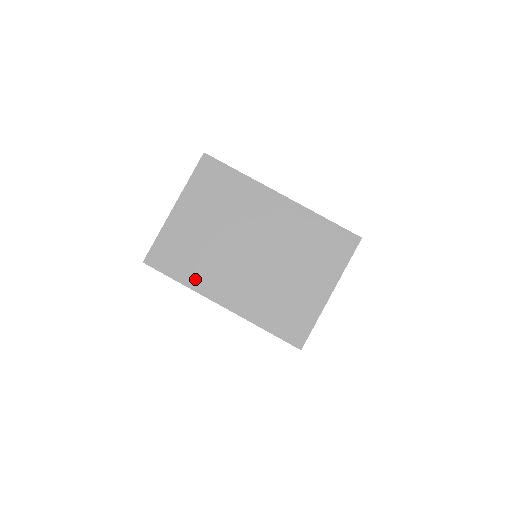
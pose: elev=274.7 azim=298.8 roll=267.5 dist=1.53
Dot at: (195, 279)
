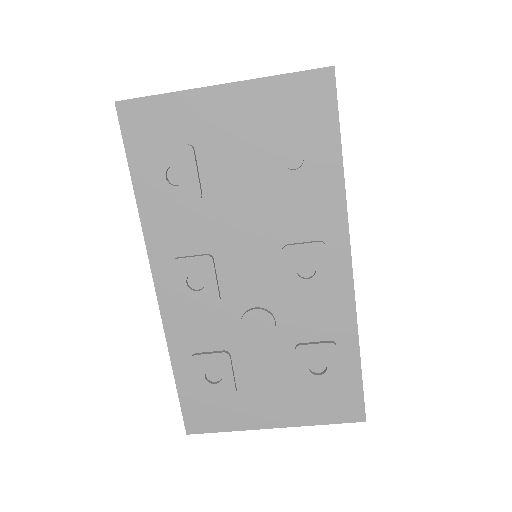
Dot at: occluded
